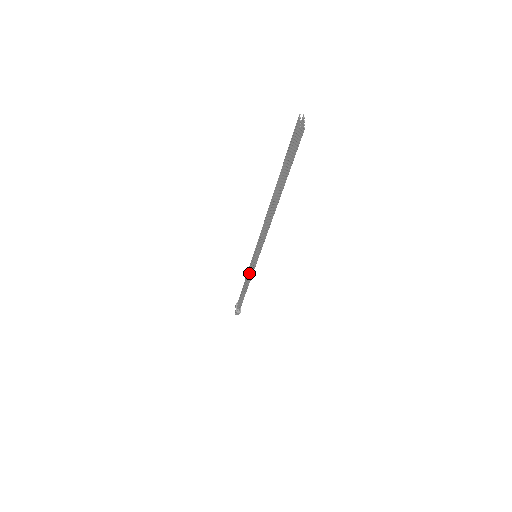
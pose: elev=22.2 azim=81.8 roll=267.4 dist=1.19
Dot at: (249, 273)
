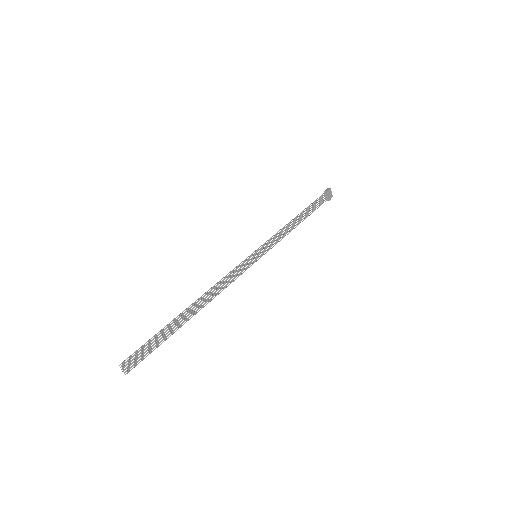
Dot at: (274, 241)
